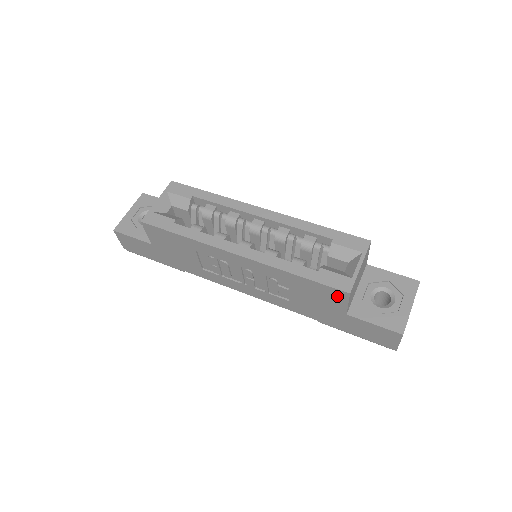
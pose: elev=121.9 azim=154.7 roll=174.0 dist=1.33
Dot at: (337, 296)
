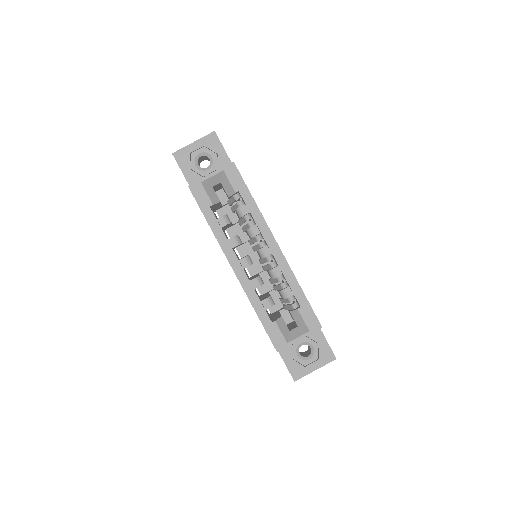
Dot at: occluded
